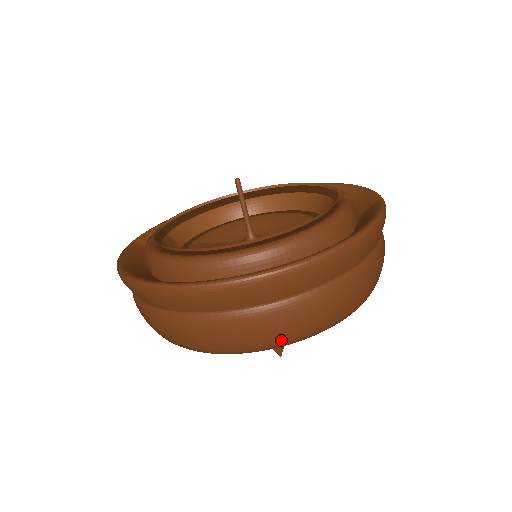
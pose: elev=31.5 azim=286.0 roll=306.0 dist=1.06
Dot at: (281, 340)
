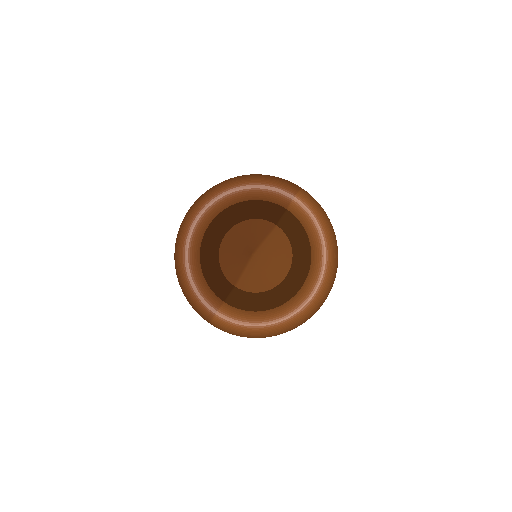
Dot at: (205, 195)
